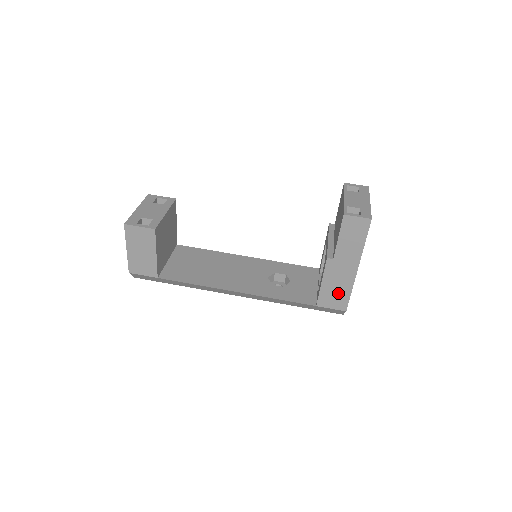
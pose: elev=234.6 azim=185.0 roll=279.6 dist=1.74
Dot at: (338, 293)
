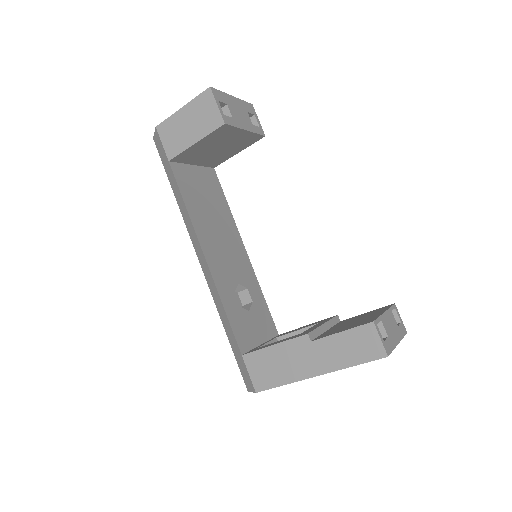
Dot at: (273, 371)
